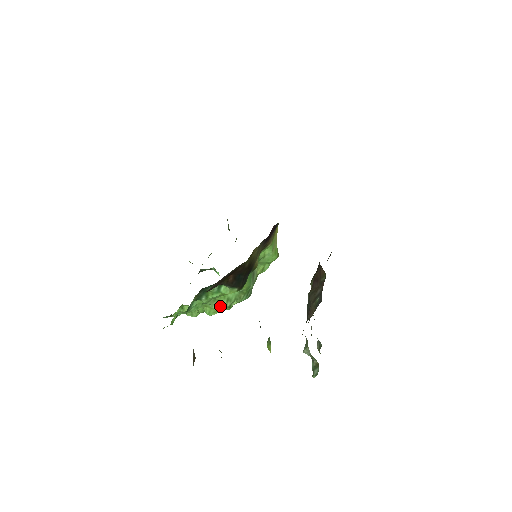
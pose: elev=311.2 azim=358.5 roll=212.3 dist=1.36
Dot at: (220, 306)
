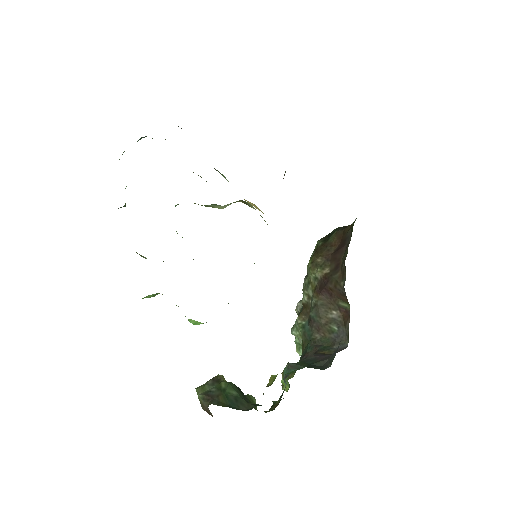
Dot at: occluded
